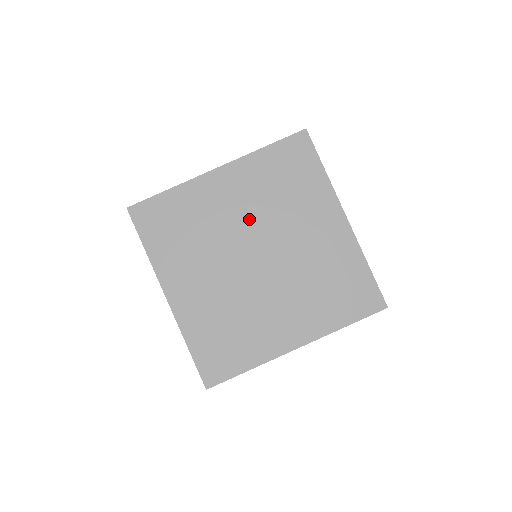
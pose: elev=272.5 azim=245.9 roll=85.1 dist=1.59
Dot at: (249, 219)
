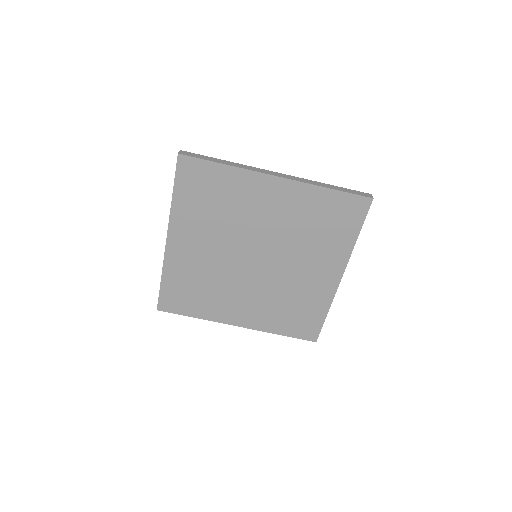
Dot at: (271, 231)
